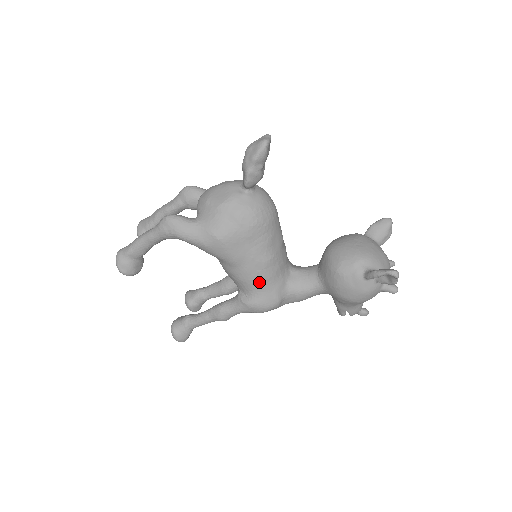
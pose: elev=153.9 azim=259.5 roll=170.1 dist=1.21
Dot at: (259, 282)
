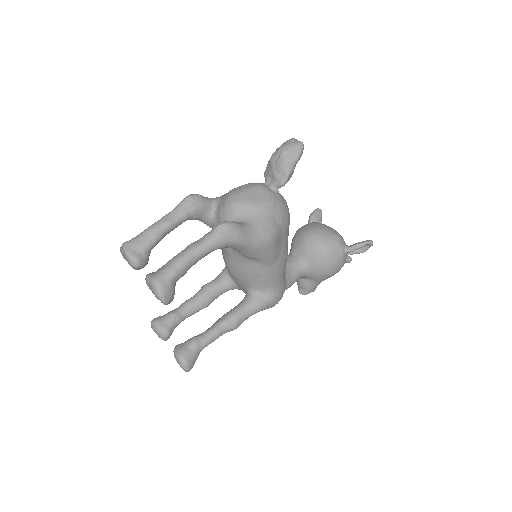
Dot at: (280, 276)
